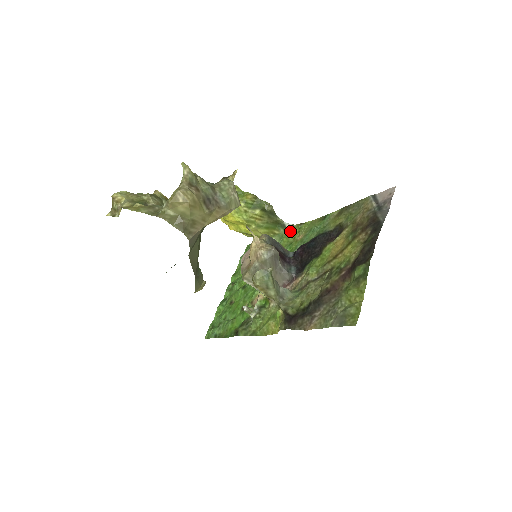
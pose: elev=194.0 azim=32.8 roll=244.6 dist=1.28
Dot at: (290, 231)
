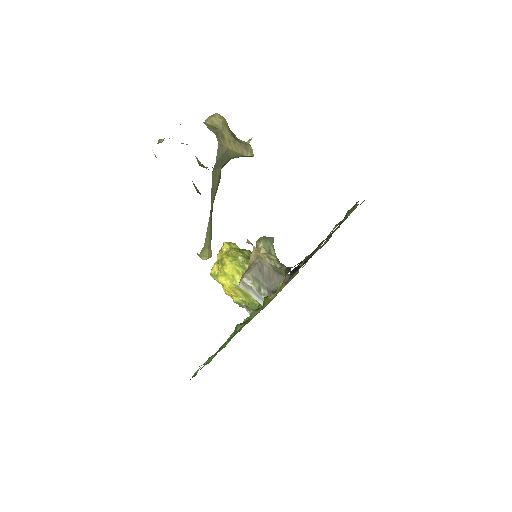
Dot at: occluded
